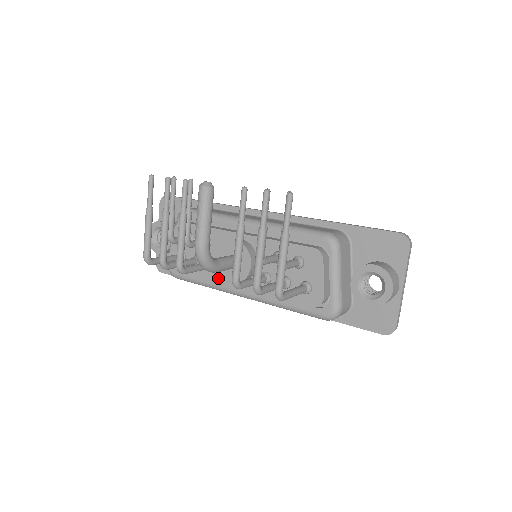
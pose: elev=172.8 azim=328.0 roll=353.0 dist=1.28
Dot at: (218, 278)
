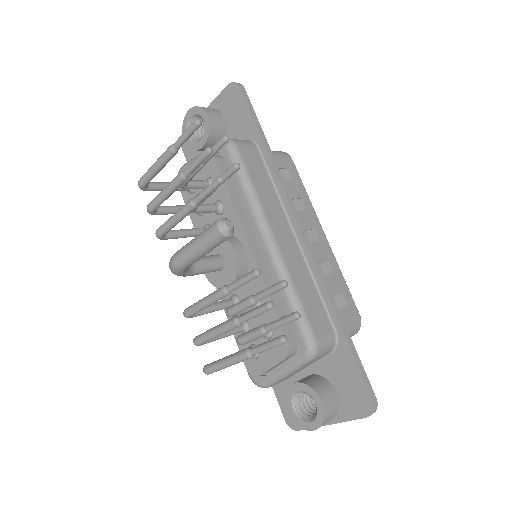
Dot at: occluded
